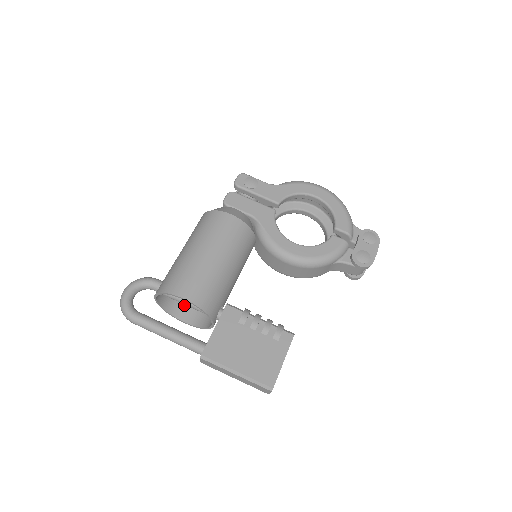
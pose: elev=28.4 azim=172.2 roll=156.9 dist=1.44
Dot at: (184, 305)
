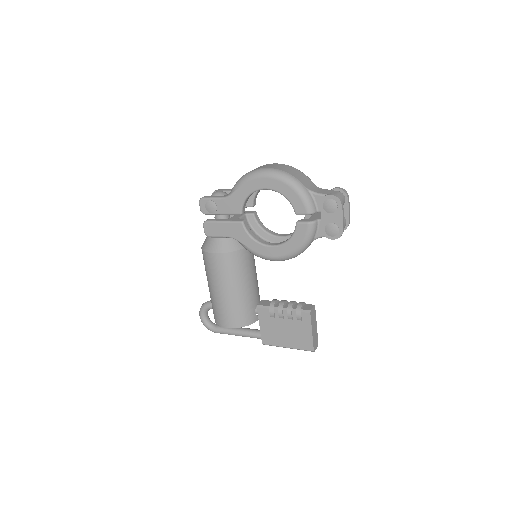
Dot at: occluded
